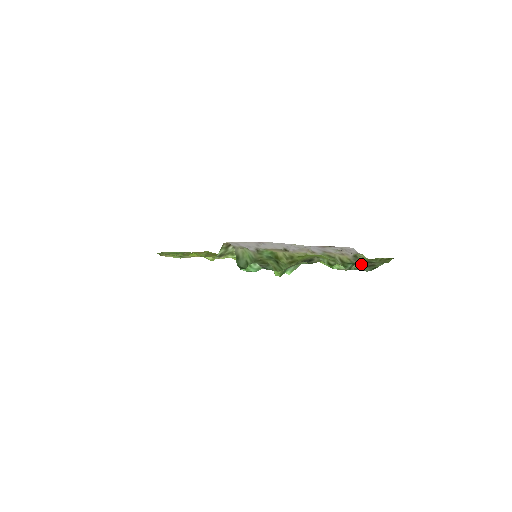
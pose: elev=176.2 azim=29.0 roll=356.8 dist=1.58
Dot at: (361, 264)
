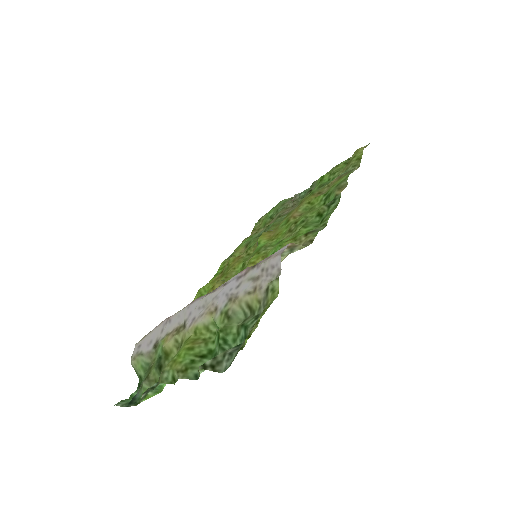
Dot at: (248, 329)
